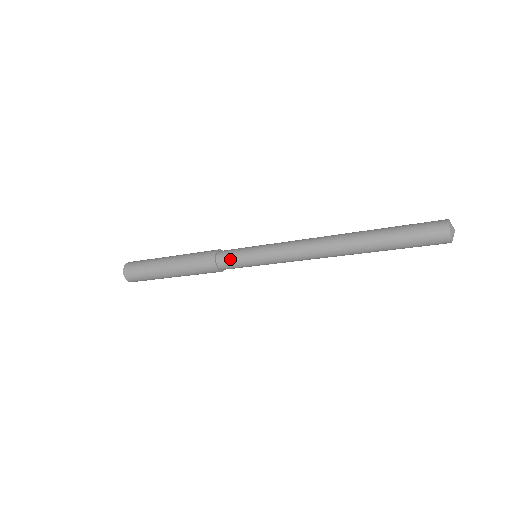
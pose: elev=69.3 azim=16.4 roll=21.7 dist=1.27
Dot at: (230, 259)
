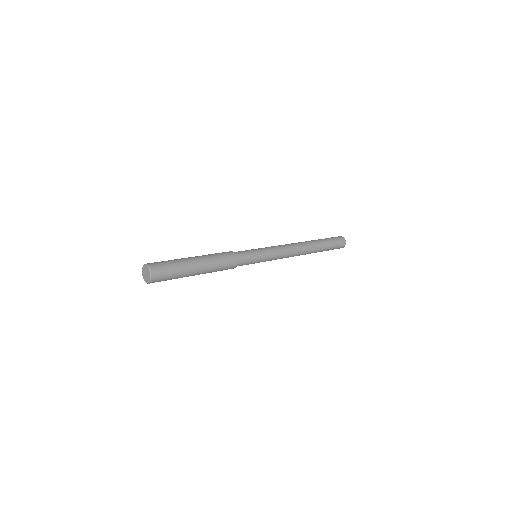
Dot at: (247, 260)
